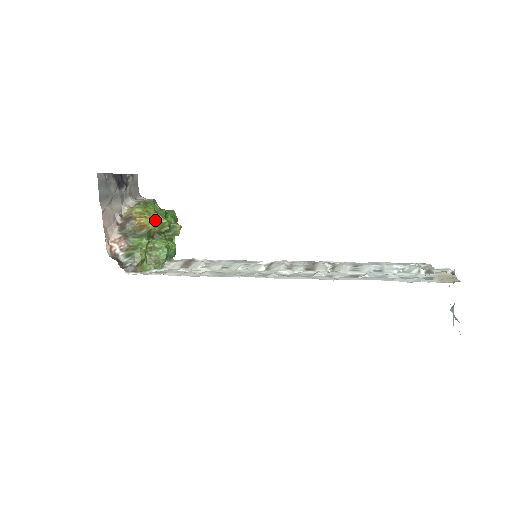
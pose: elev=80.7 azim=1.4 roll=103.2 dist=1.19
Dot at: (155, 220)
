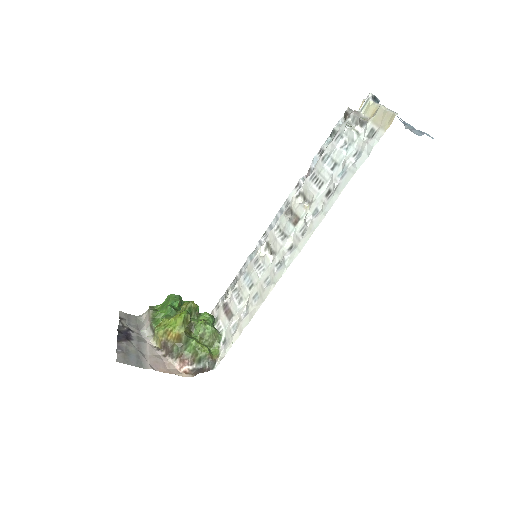
Dot at: (178, 324)
